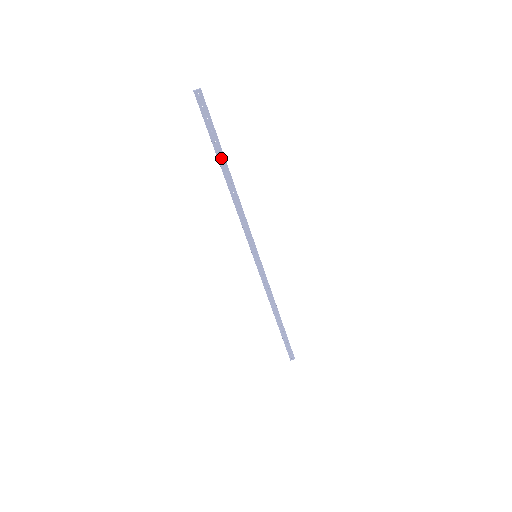
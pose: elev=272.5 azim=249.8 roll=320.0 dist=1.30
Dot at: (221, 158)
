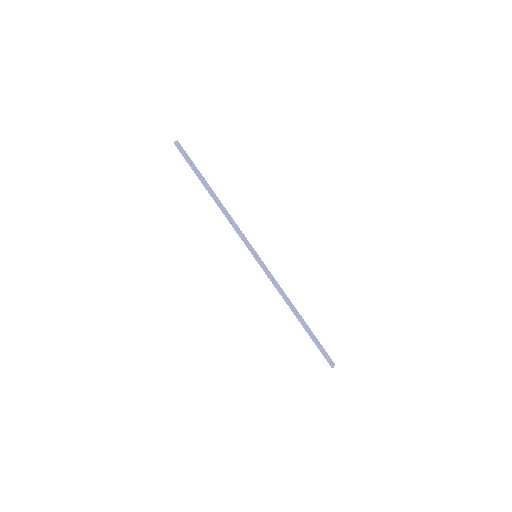
Dot at: (204, 181)
